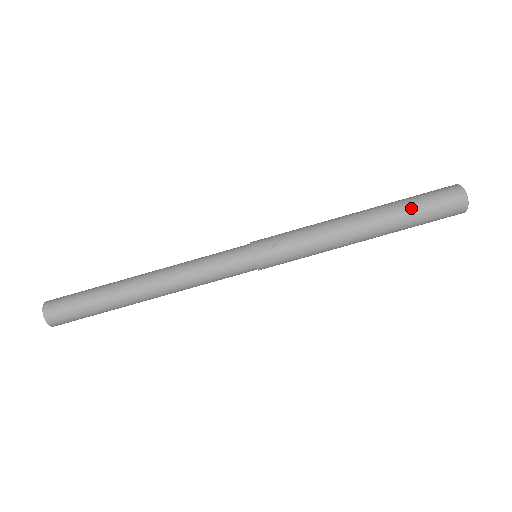
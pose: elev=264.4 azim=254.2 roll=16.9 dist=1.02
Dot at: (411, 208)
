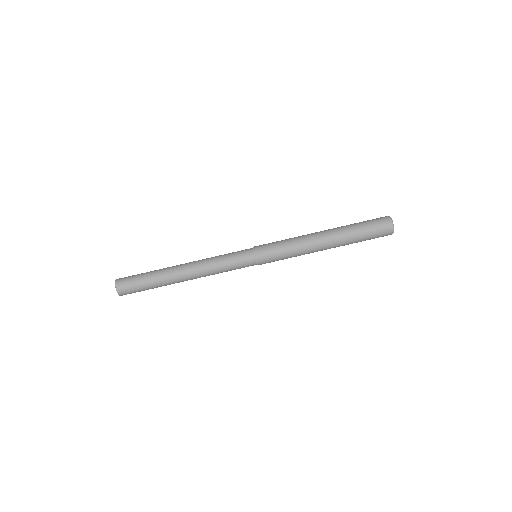
Dot at: (359, 239)
